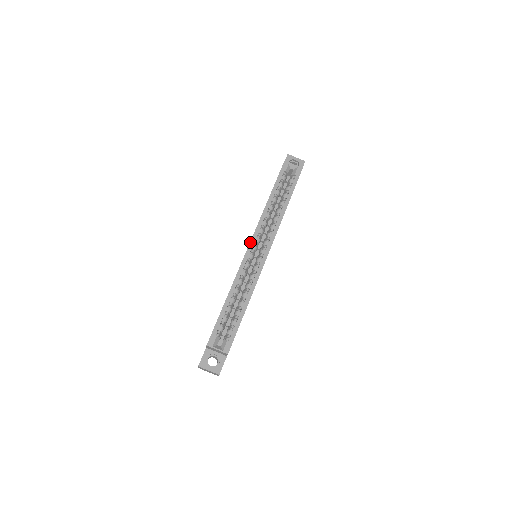
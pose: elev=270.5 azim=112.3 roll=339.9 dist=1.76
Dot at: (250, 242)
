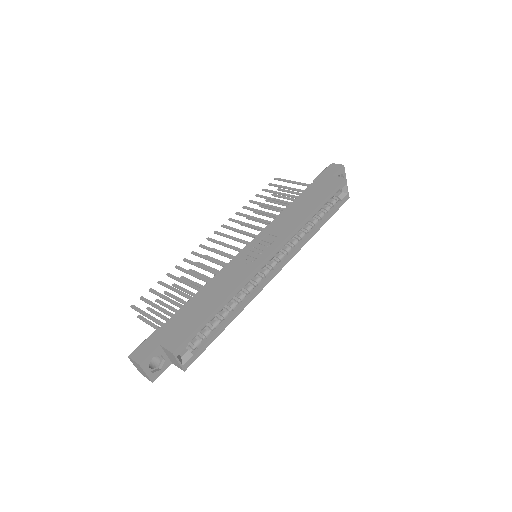
Dot at: (275, 250)
